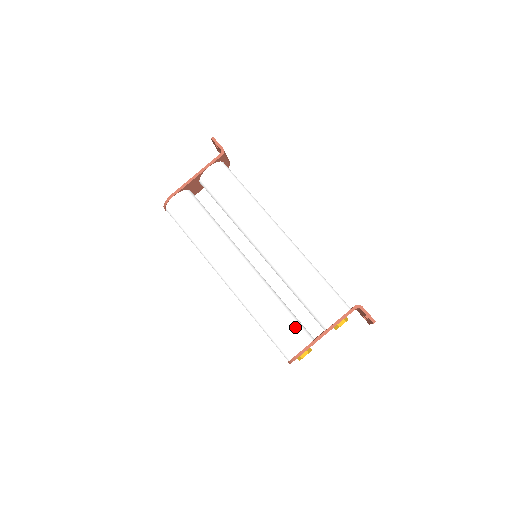
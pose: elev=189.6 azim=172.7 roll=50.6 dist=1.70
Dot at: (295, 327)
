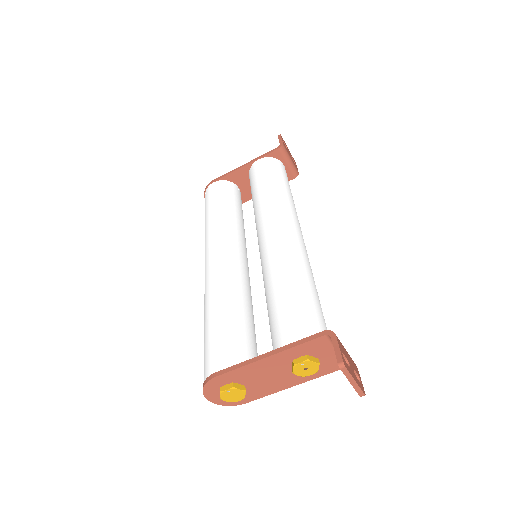
Dot at: (234, 340)
